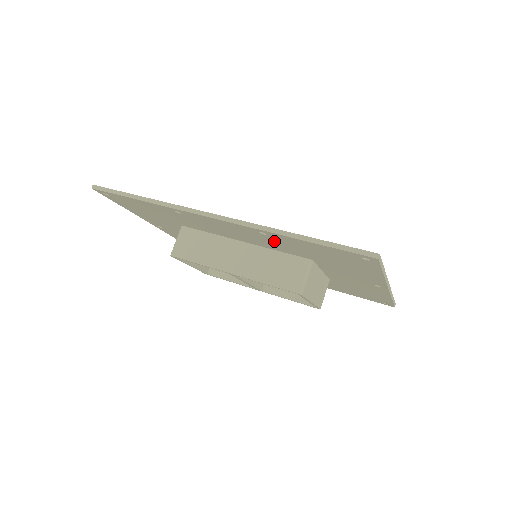
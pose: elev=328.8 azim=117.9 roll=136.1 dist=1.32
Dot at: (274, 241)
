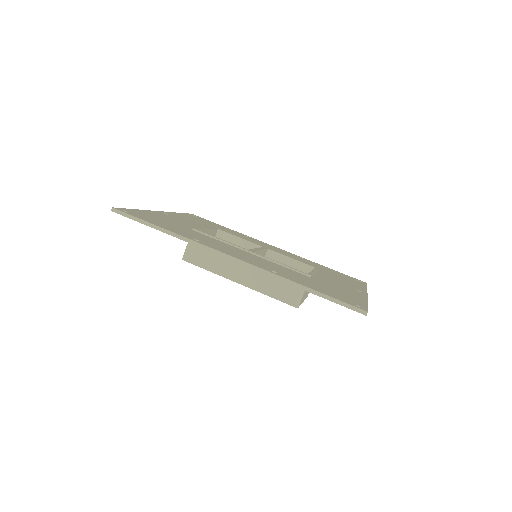
Dot at: occluded
